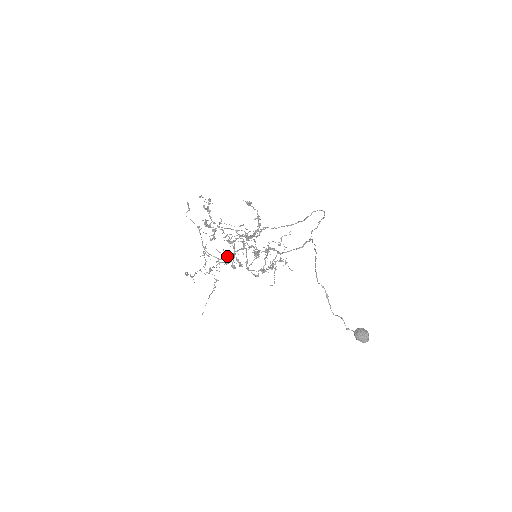
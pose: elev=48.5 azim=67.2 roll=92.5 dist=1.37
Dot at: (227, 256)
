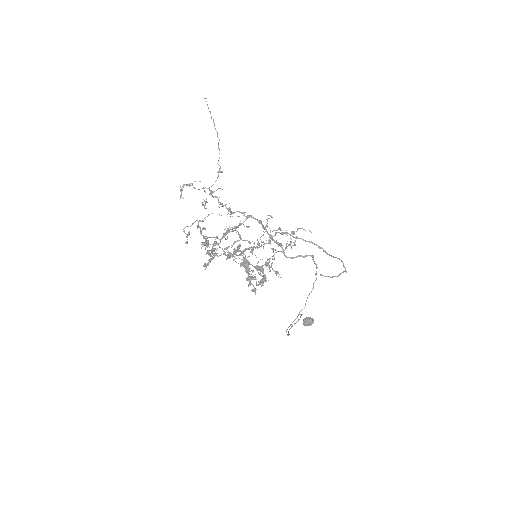
Dot at: (231, 212)
